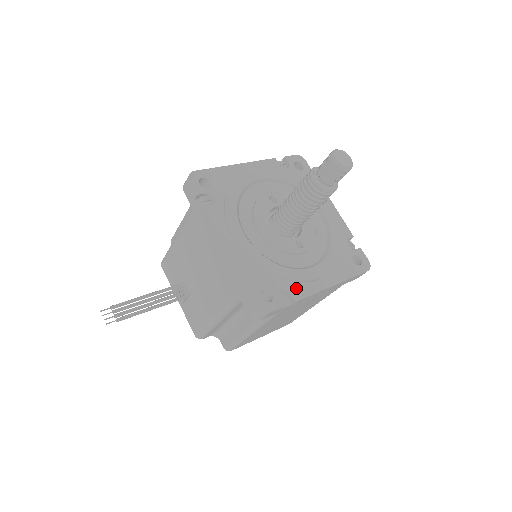
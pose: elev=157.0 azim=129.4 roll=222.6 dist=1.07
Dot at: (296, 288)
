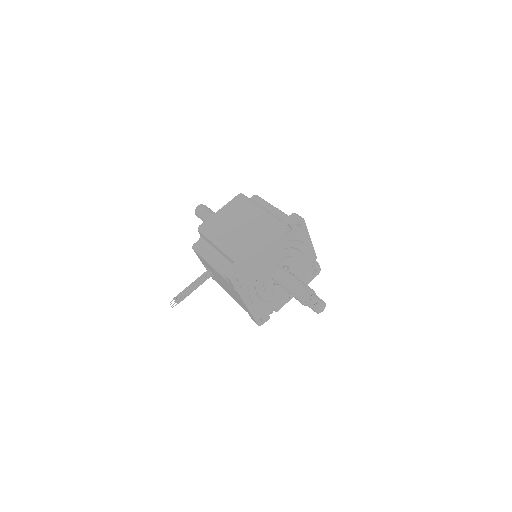
Dot at: (278, 306)
